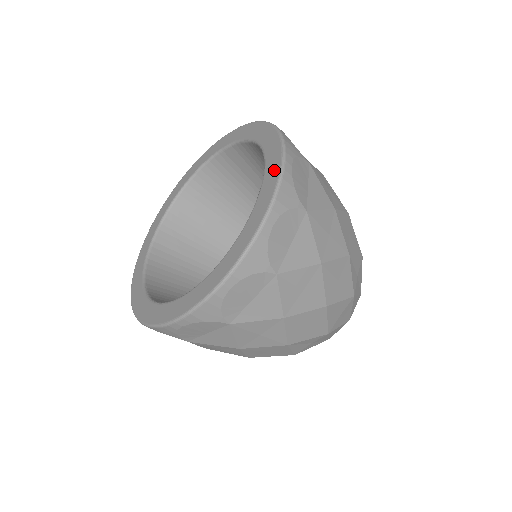
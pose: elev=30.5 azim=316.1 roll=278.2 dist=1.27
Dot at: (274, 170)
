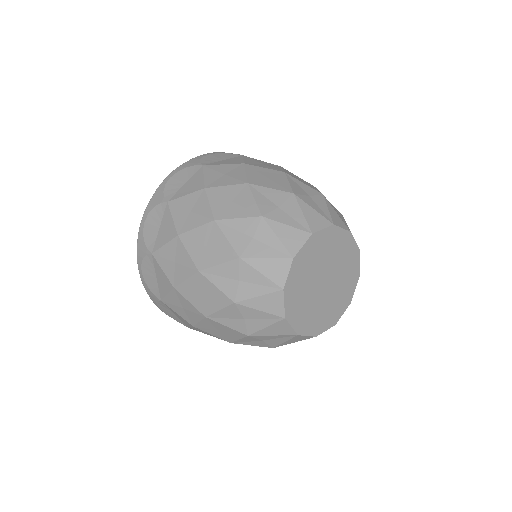
Dot at: occluded
